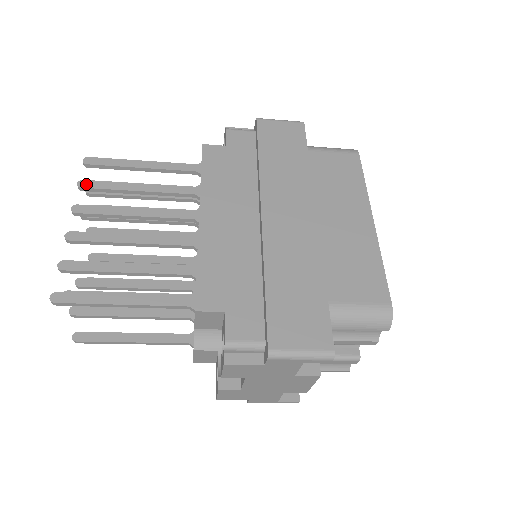
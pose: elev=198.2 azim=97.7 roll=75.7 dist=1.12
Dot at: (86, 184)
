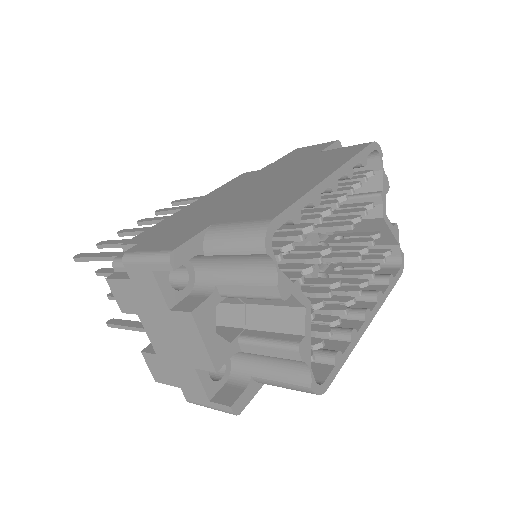
Dot at: (160, 210)
